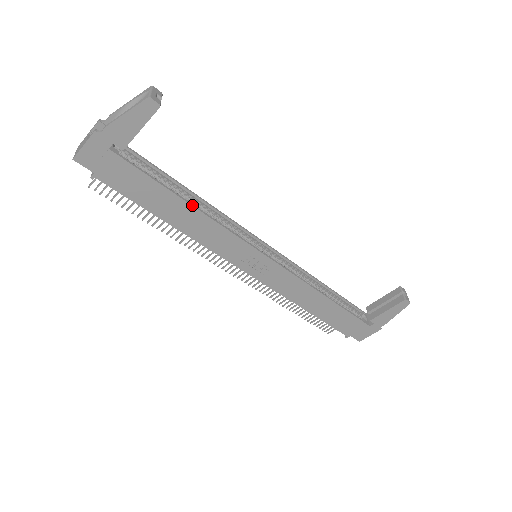
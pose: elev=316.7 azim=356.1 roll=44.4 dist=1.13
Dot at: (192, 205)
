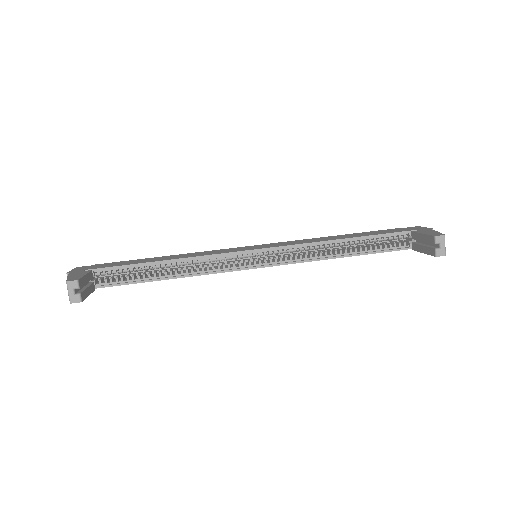
Dot at: occluded
